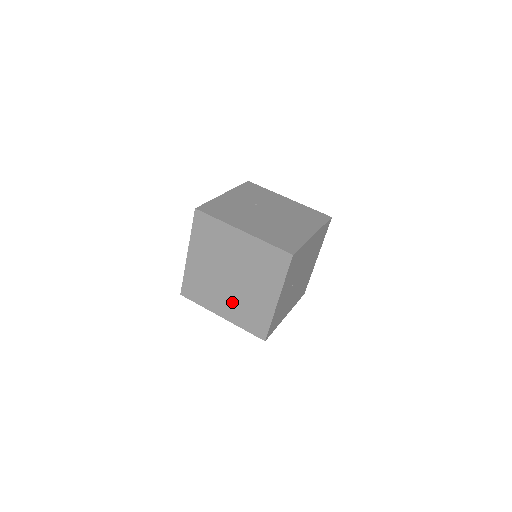
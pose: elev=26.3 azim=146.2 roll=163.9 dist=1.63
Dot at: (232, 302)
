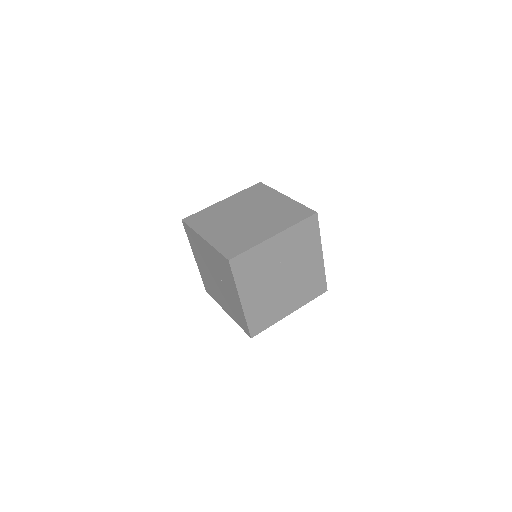
Dot at: (228, 230)
